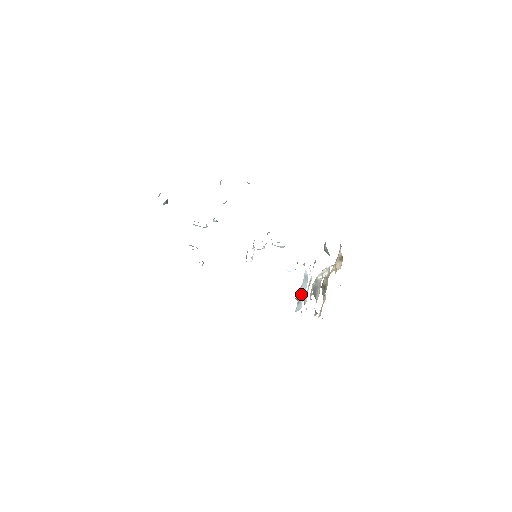
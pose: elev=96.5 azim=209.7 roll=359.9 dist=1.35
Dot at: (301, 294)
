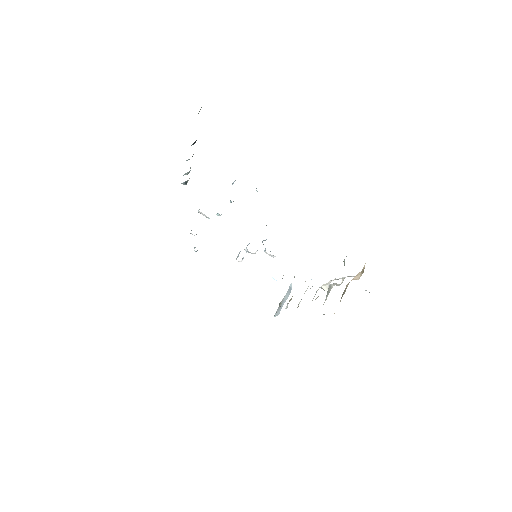
Dot at: (289, 301)
